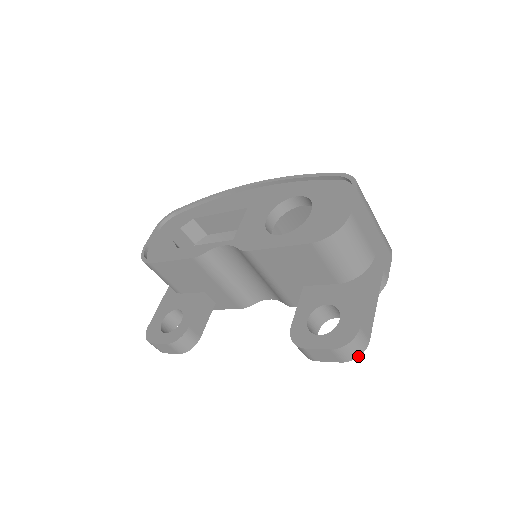
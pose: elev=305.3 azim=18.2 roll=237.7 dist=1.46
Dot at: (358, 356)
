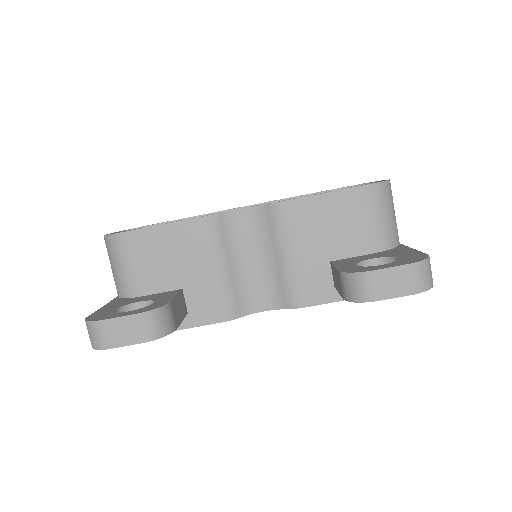
Dot at: (429, 288)
